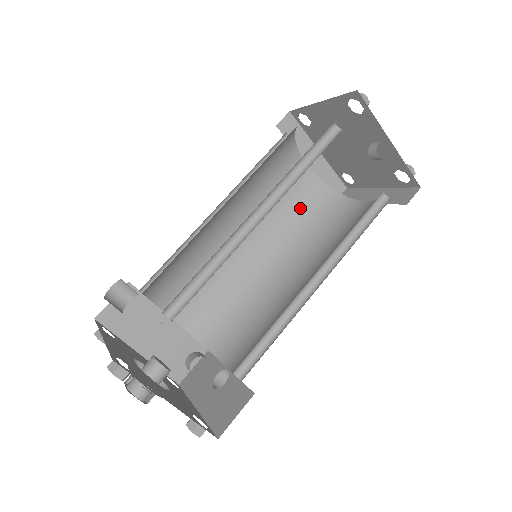
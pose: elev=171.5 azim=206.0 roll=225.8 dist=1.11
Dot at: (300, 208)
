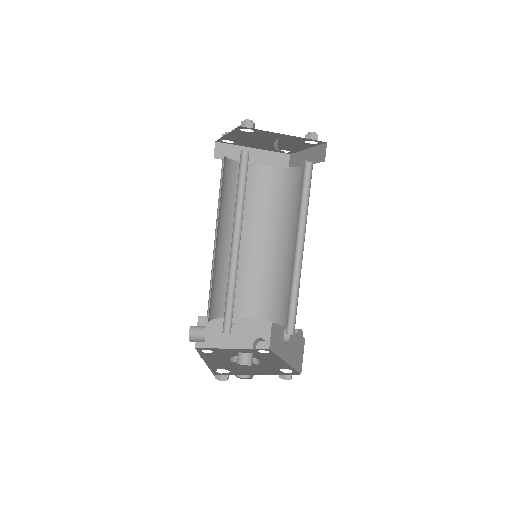
Dot at: (267, 196)
